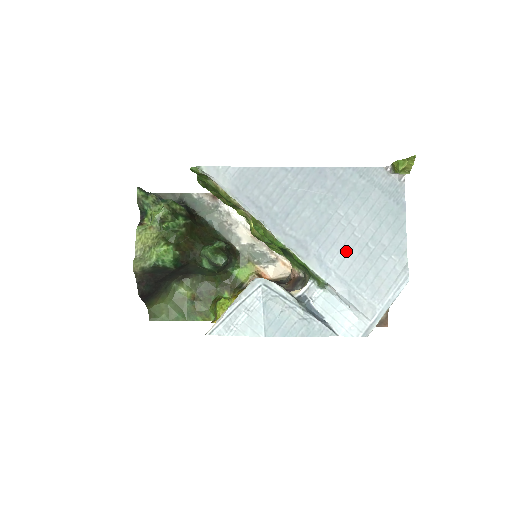
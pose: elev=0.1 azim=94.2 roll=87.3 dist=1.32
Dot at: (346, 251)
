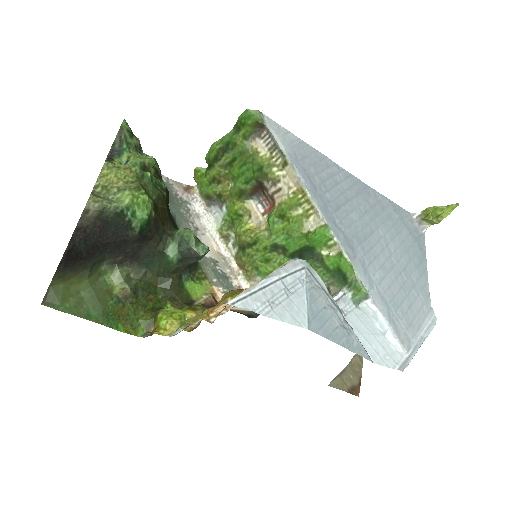
Dot at: (385, 270)
